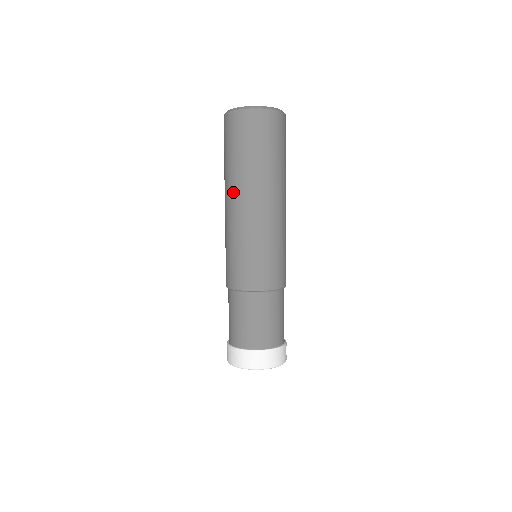
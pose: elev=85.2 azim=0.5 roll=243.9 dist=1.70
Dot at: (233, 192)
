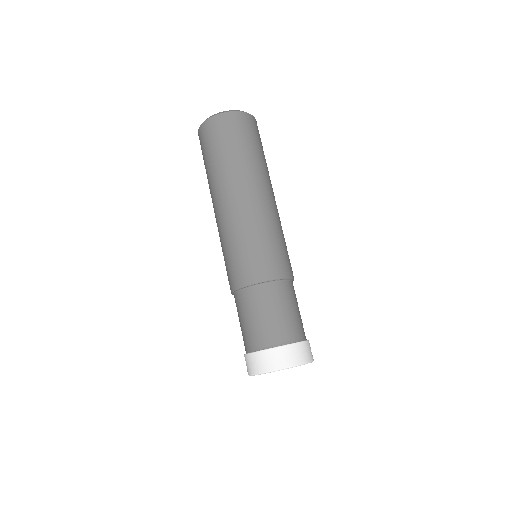
Dot at: (249, 183)
